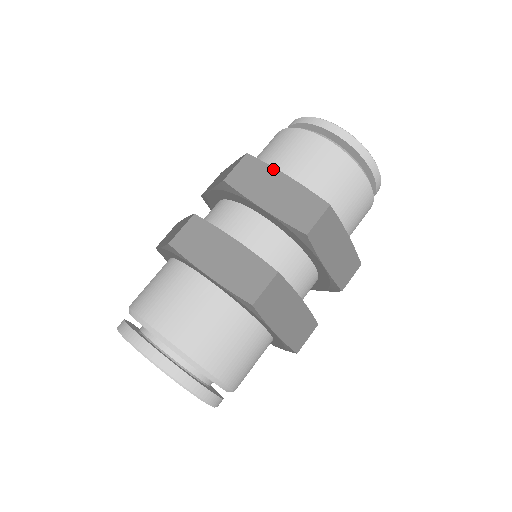
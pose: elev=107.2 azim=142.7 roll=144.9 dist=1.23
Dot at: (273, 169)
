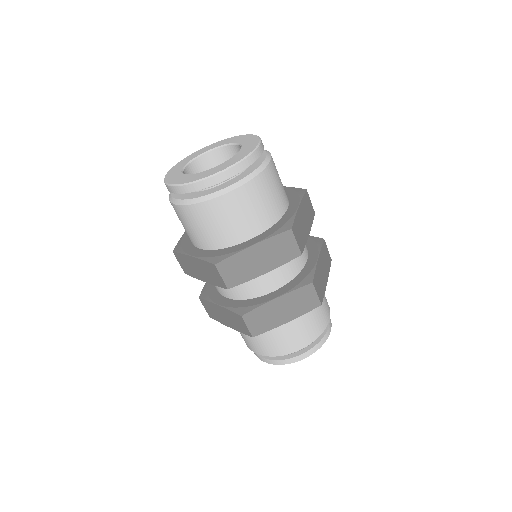
Dot at: (240, 253)
